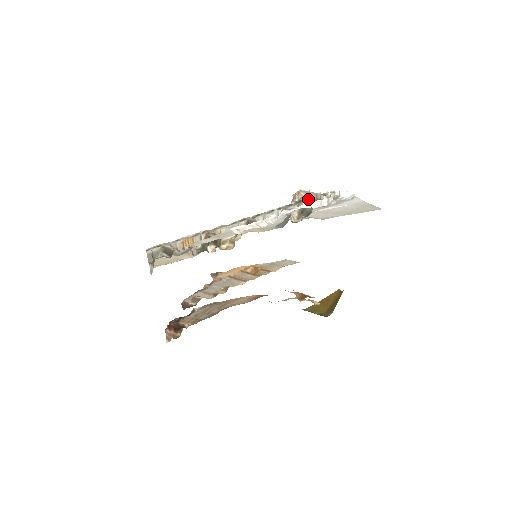
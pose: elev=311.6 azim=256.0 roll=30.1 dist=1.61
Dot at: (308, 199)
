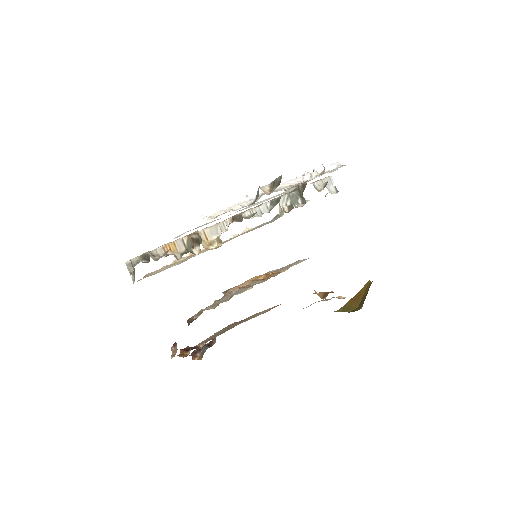
Dot at: (298, 186)
